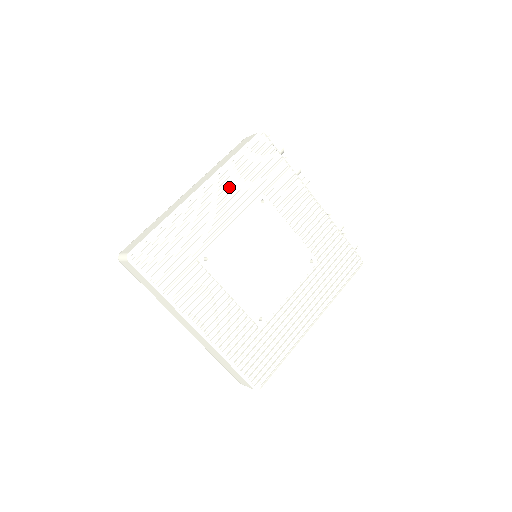
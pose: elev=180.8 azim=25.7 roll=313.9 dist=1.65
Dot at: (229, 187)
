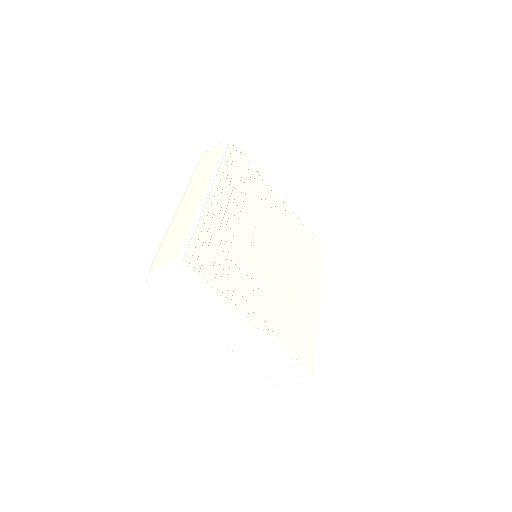
Dot at: (228, 187)
